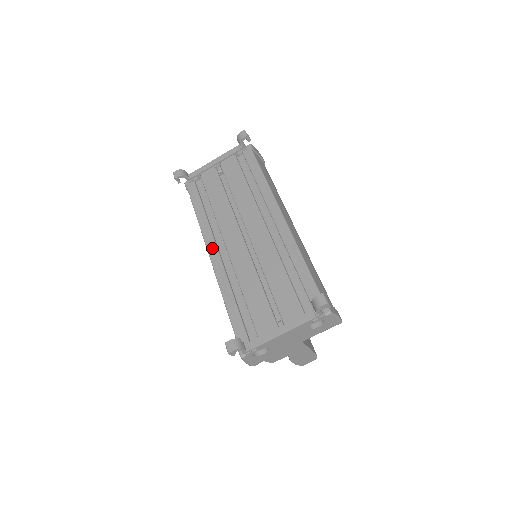
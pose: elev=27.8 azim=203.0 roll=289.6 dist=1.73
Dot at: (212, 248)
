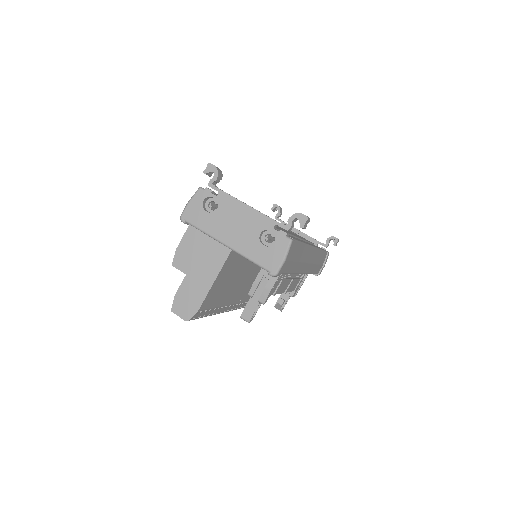
Dot at: occluded
